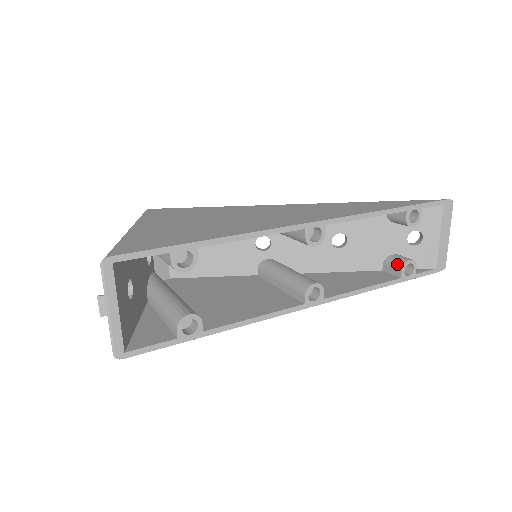
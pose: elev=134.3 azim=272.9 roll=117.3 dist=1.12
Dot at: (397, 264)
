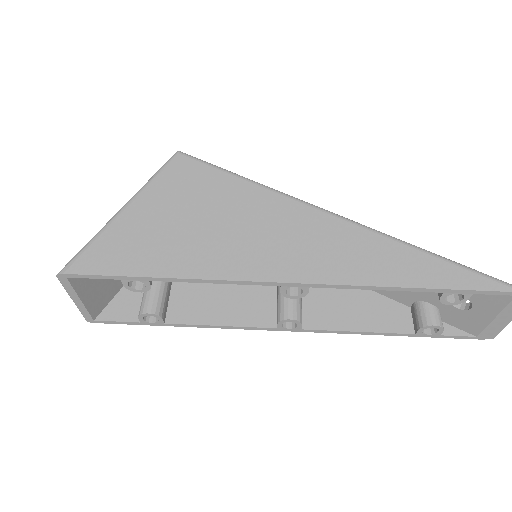
Dot at: (420, 319)
